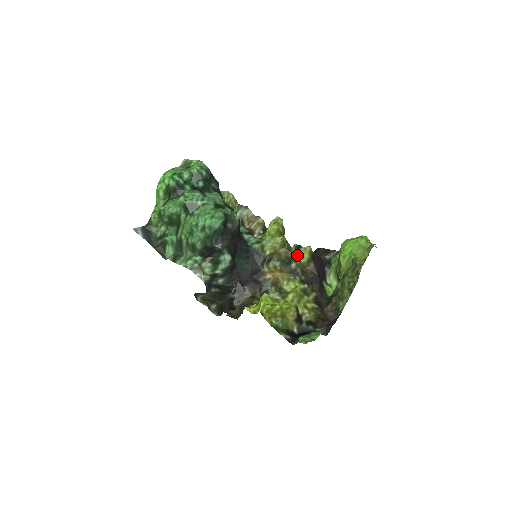
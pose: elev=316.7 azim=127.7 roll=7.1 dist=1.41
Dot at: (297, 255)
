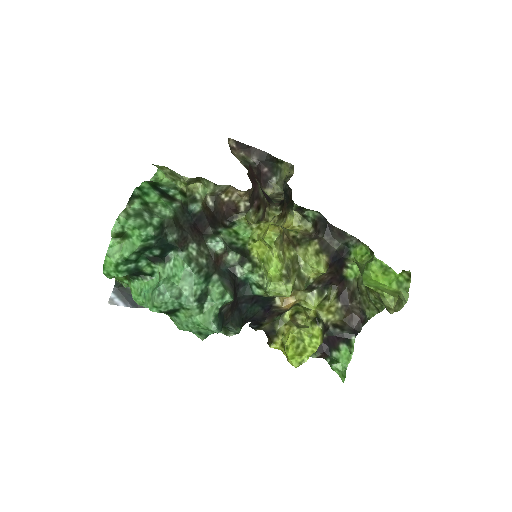
Dot at: (309, 275)
